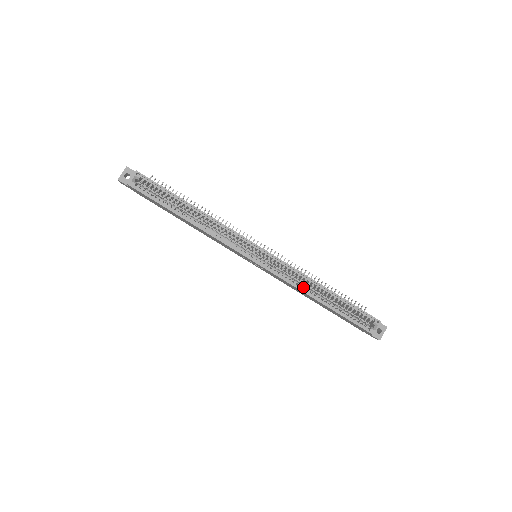
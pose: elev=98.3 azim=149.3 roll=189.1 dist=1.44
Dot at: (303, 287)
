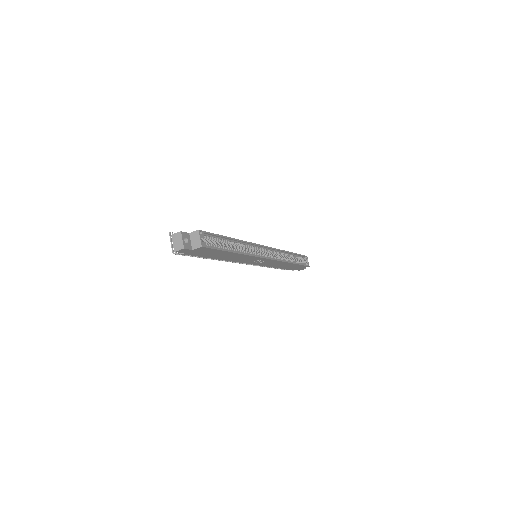
Dot at: (284, 259)
